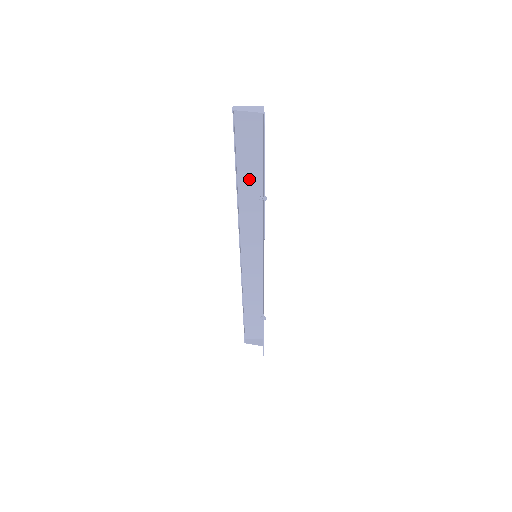
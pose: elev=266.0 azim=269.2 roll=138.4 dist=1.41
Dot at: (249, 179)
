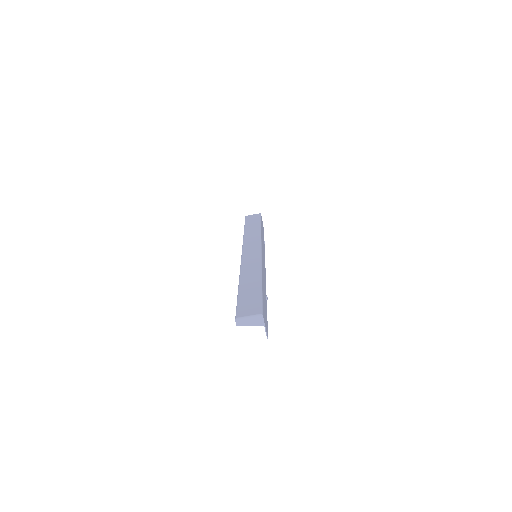
Dot at: (249, 283)
